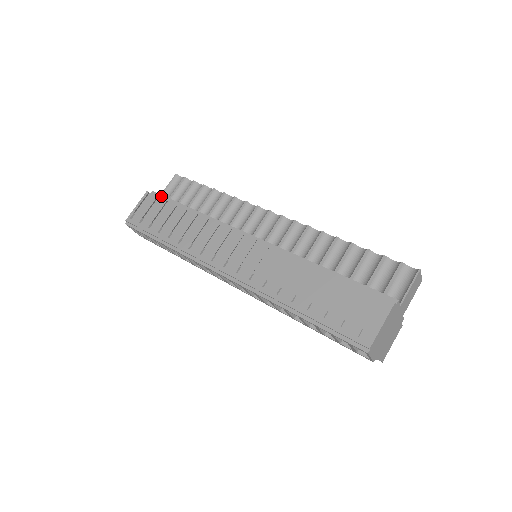
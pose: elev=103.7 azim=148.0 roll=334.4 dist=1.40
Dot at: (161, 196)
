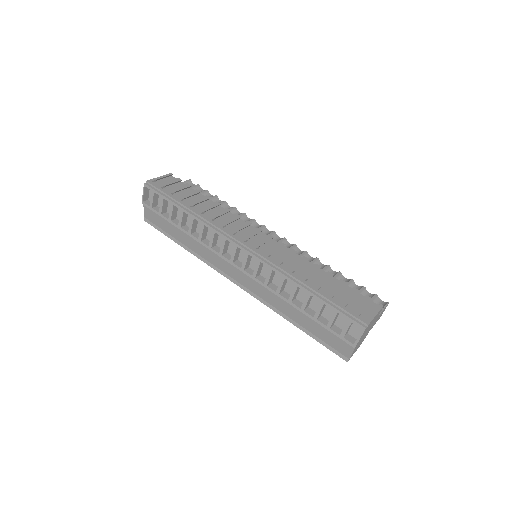
Dot at: (182, 182)
